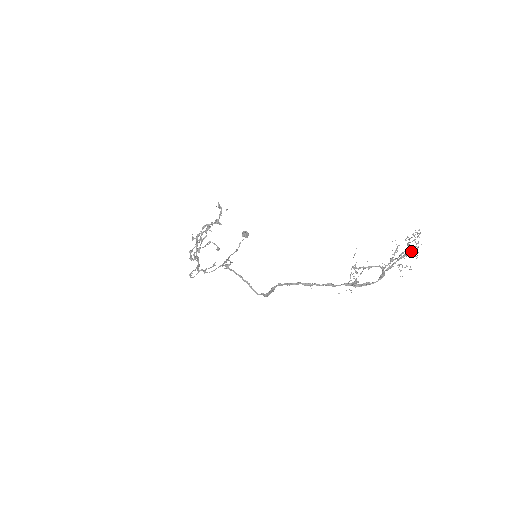
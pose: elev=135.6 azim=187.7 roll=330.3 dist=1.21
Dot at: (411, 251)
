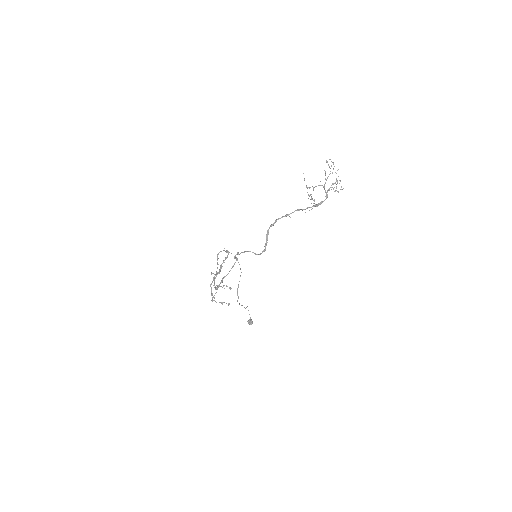
Dot at: occluded
